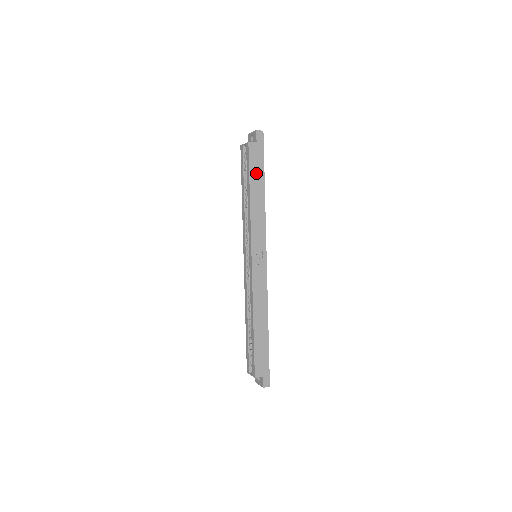
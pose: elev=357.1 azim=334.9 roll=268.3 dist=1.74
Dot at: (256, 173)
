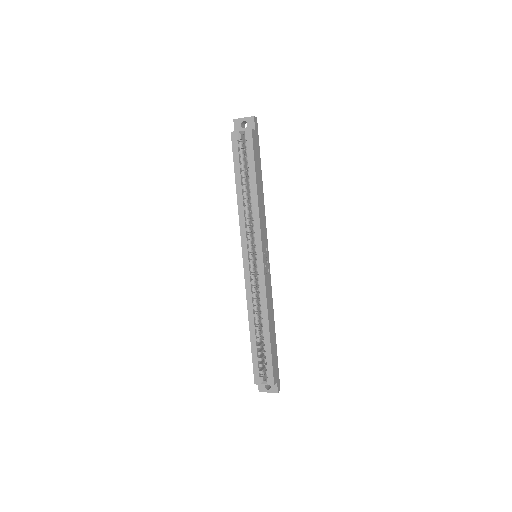
Dot at: (257, 164)
